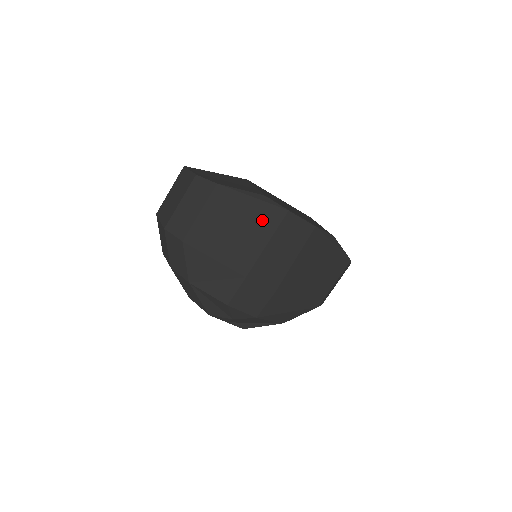
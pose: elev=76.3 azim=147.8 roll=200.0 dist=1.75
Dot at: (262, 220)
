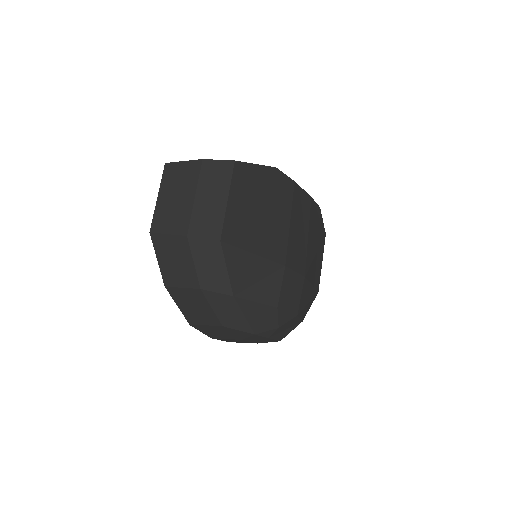
Dot at: (279, 196)
